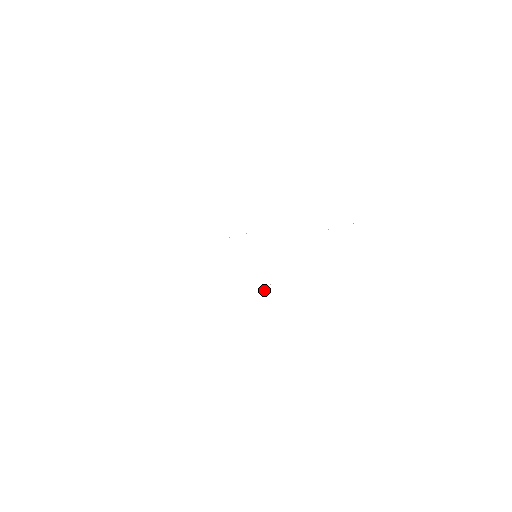
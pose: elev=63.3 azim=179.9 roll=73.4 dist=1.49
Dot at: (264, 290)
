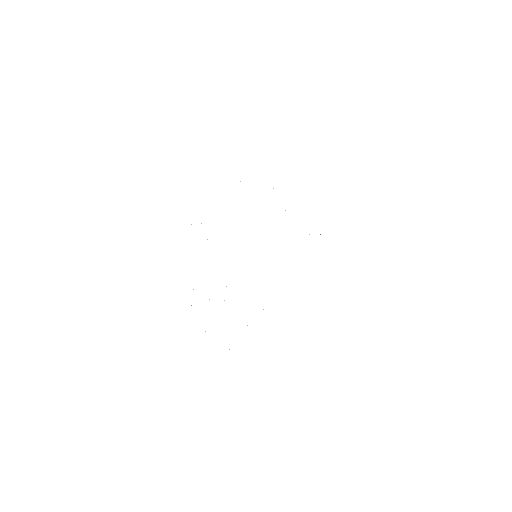
Dot at: occluded
